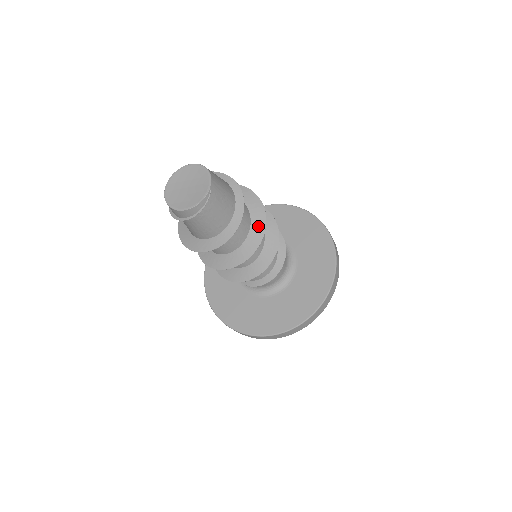
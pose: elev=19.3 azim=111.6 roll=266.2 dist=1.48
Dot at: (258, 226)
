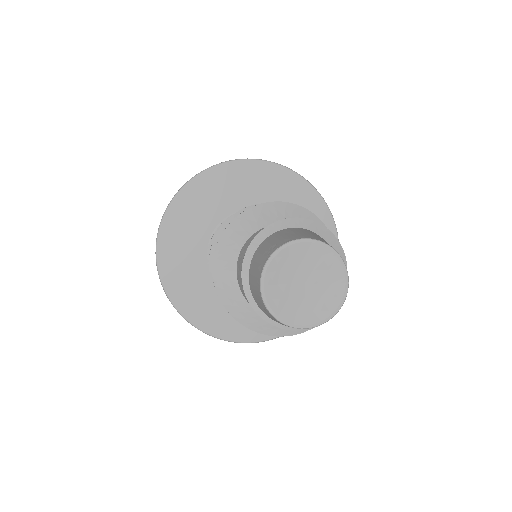
Dot at: occluded
